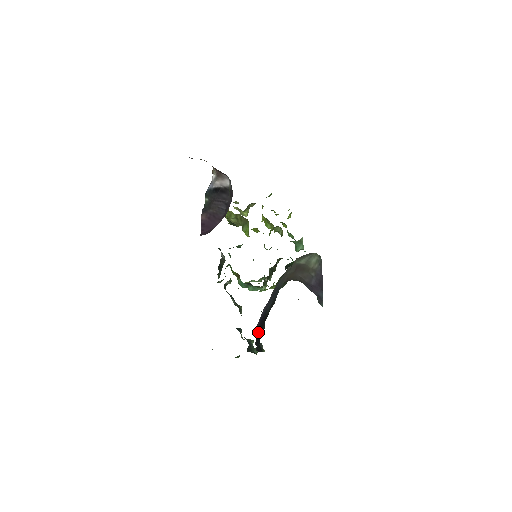
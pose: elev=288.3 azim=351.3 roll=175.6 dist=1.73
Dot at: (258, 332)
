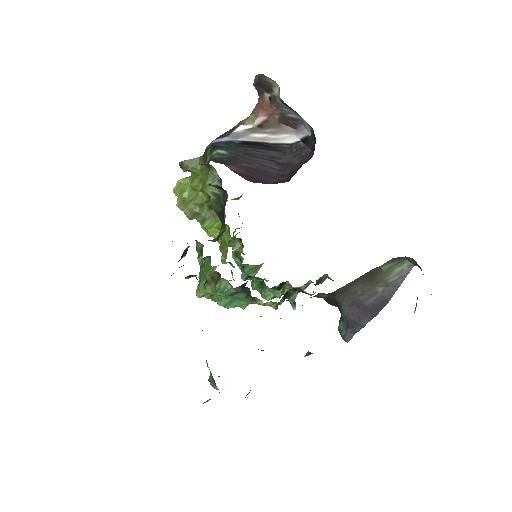
Dot at: occluded
